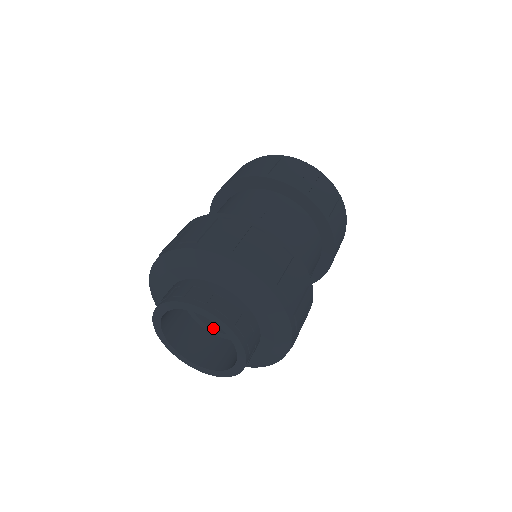
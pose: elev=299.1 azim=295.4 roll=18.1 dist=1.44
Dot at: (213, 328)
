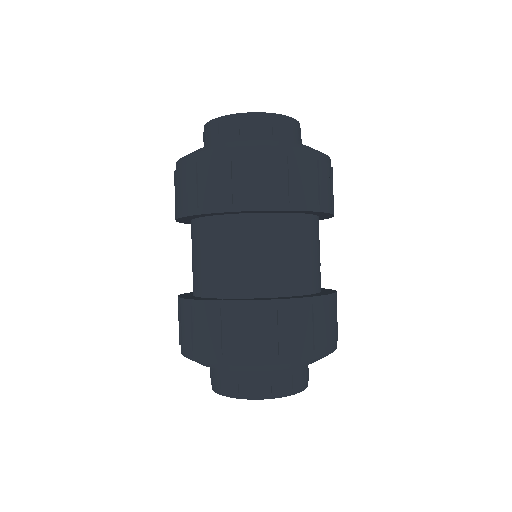
Dot at: occluded
